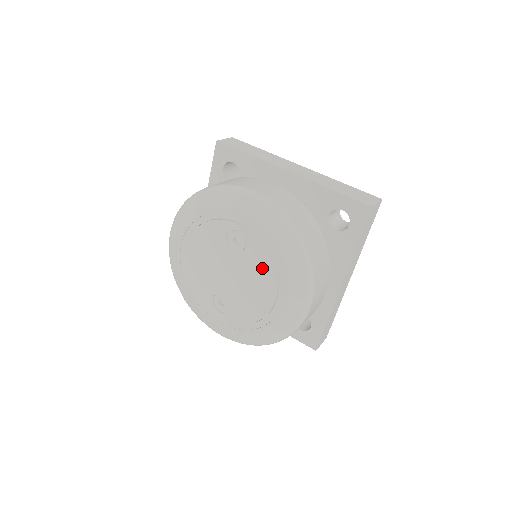
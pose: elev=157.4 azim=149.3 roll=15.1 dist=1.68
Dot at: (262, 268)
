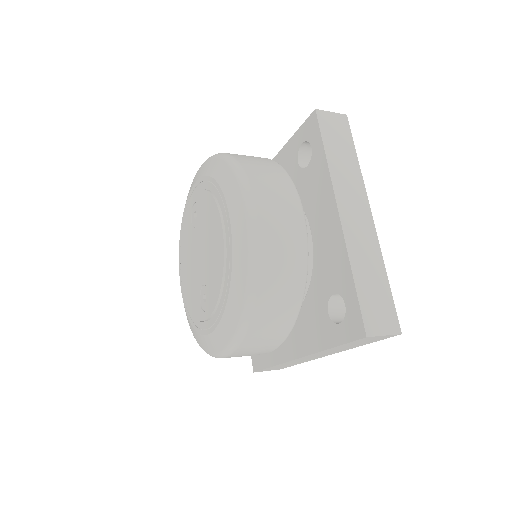
Dot at: (209, 212)
